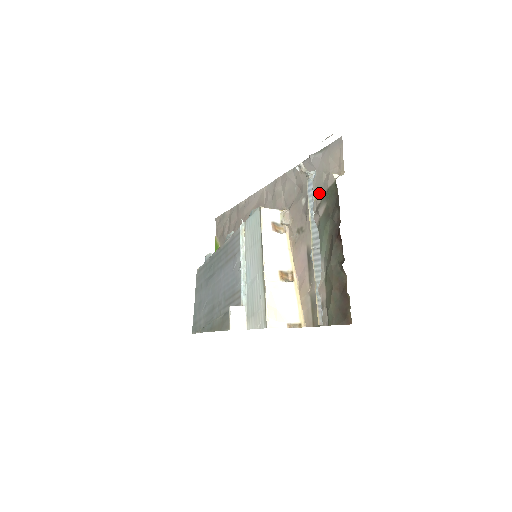
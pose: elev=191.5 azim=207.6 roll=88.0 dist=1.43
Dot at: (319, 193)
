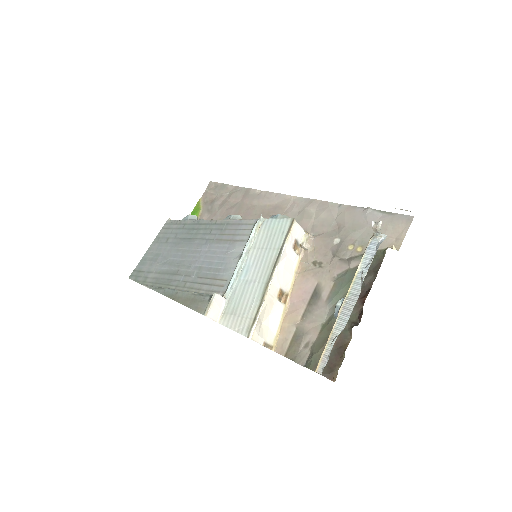
Dot at: (360, 246)
